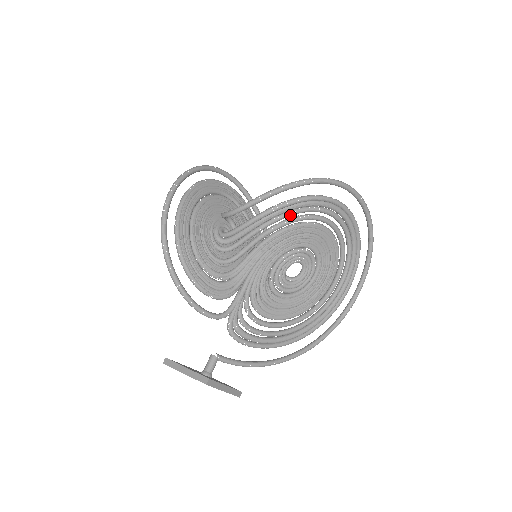
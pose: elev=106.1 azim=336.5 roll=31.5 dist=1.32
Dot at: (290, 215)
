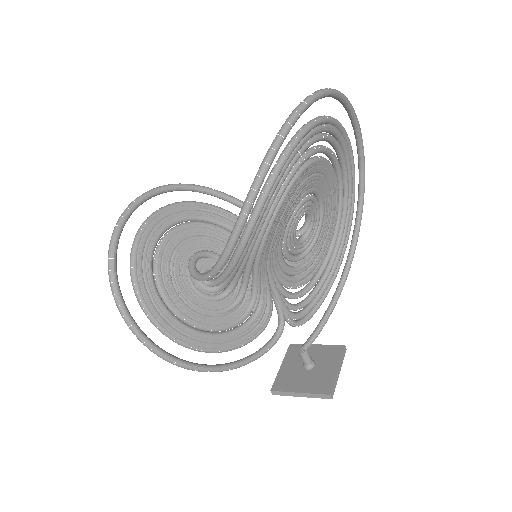
Dot at: (265, 218)
